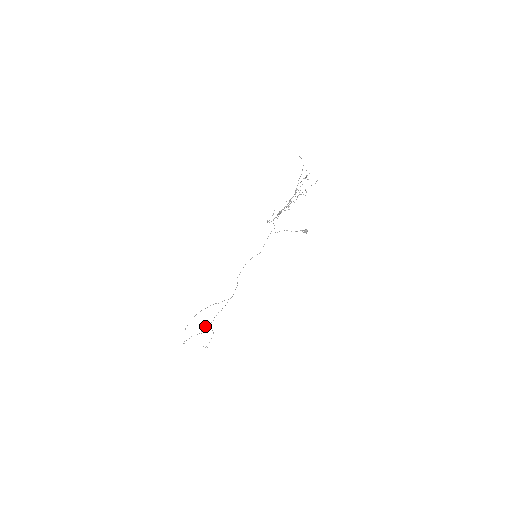
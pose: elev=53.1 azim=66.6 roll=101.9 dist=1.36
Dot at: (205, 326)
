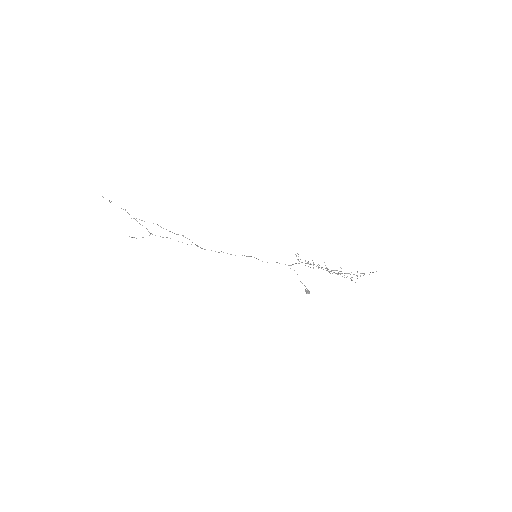
Dot at: occluded
